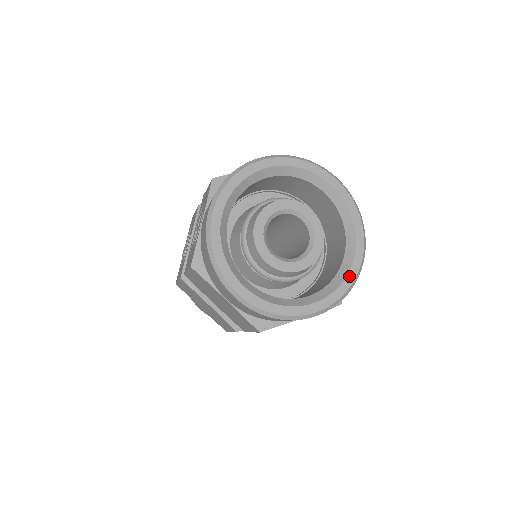
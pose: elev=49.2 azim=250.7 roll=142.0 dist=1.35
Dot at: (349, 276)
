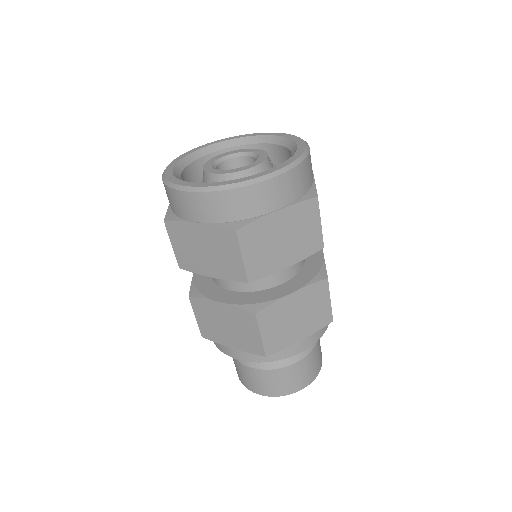
Dot at: (296, 154)
